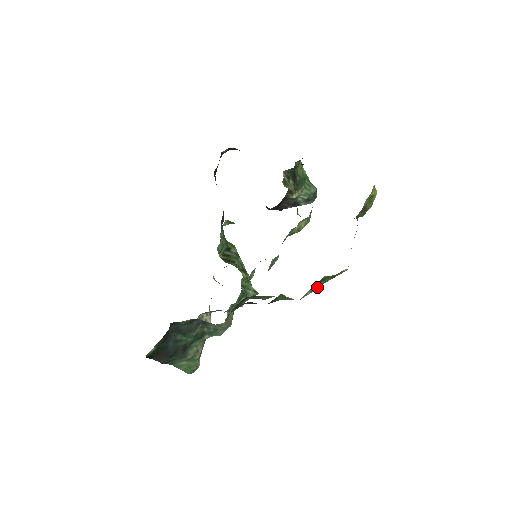
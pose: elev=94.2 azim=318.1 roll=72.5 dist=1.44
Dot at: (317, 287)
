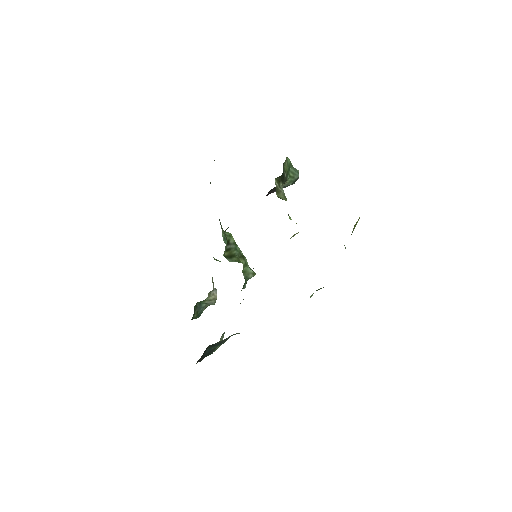
Dot at: (312, 295)
